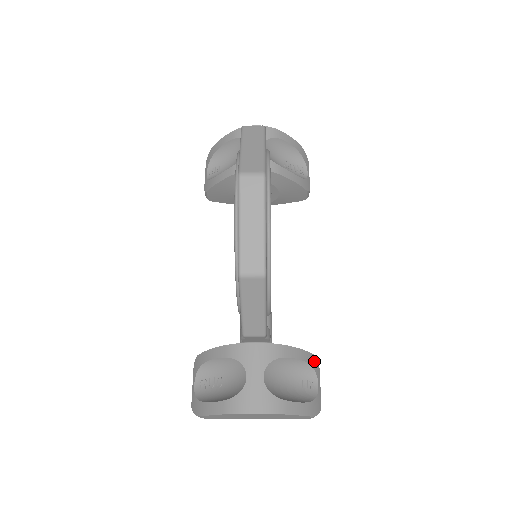
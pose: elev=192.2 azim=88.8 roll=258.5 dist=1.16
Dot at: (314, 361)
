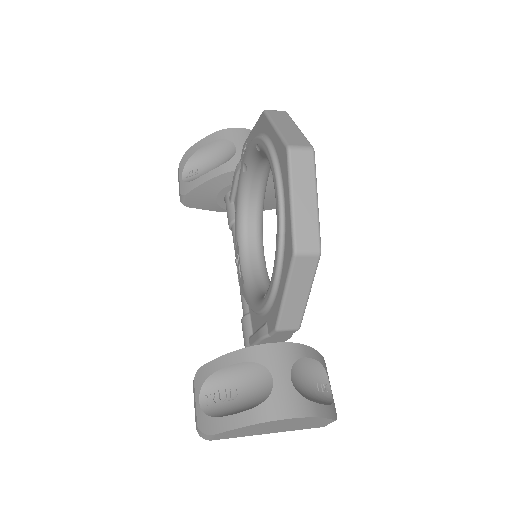
Dot at: (324, 363)
